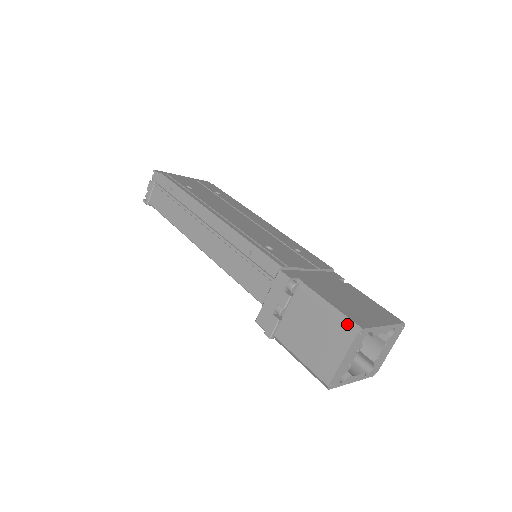
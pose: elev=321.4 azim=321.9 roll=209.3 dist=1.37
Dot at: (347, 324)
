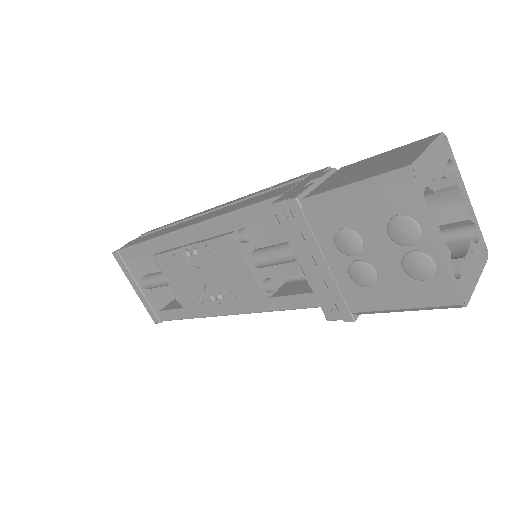
Dot at: (423, 139)
